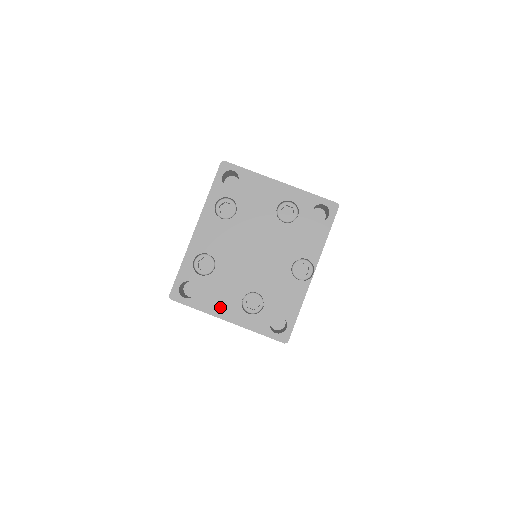
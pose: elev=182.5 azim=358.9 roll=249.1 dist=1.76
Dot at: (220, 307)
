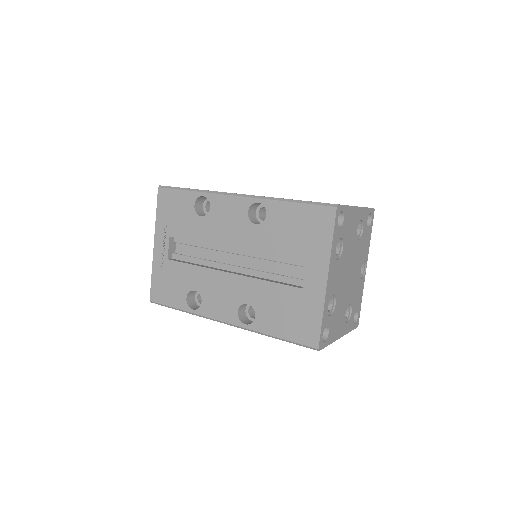
Dot at: (338, 331)
